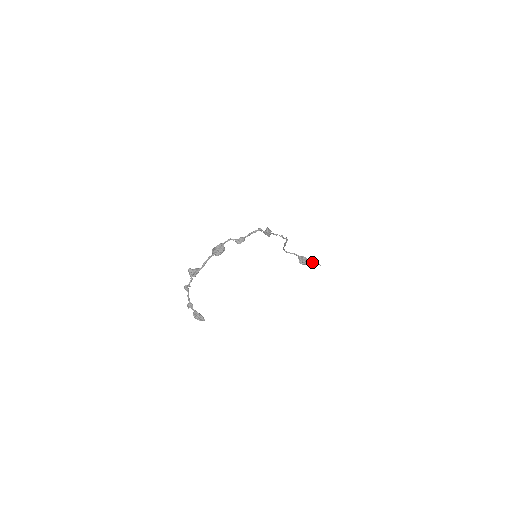
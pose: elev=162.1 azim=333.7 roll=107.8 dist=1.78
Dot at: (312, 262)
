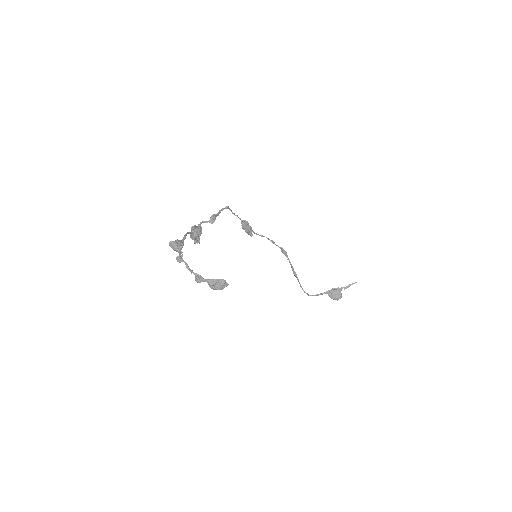
Dot at: (343, 287)
